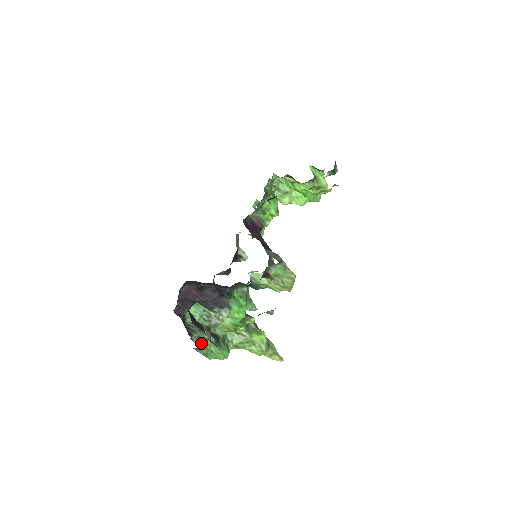
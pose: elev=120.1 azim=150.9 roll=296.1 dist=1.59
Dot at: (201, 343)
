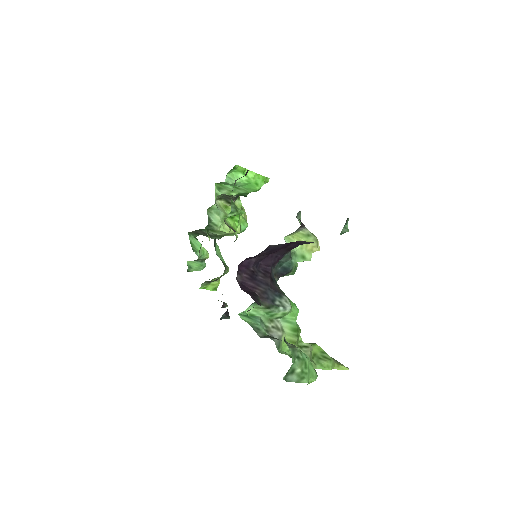
Dot at: (293, 350)
